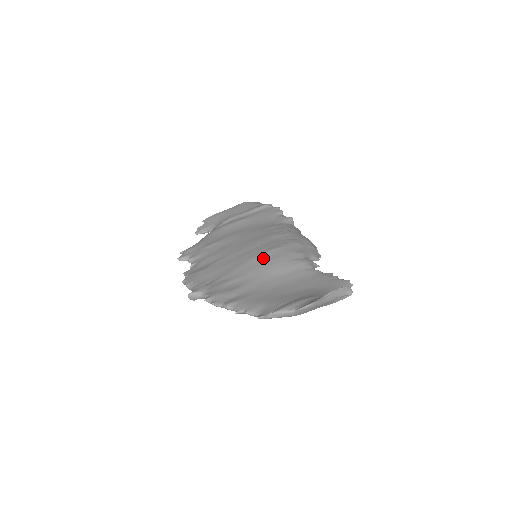
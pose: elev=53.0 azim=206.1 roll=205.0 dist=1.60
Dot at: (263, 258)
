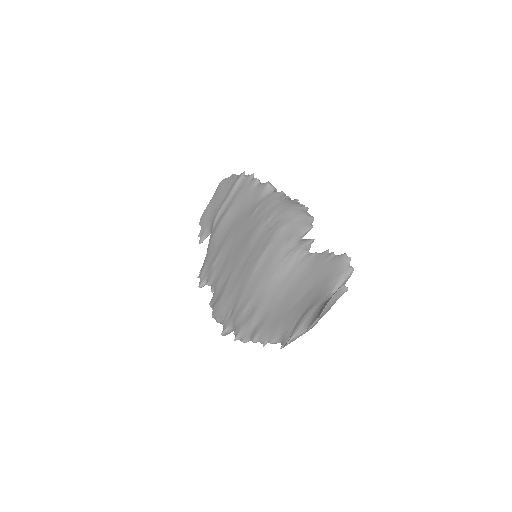
Dot at: (260, 267)
